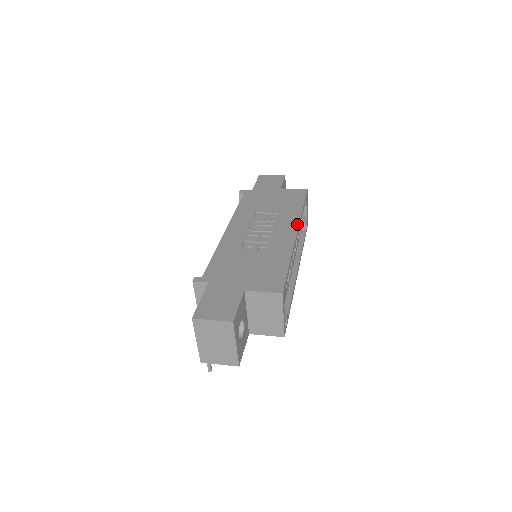
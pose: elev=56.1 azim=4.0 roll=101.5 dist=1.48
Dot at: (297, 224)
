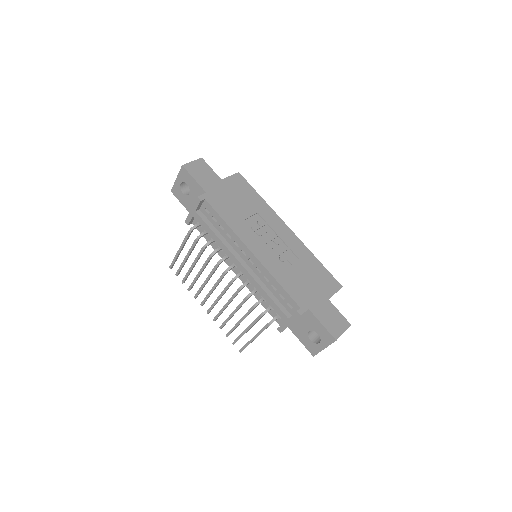
Dot at: (281, 220)
